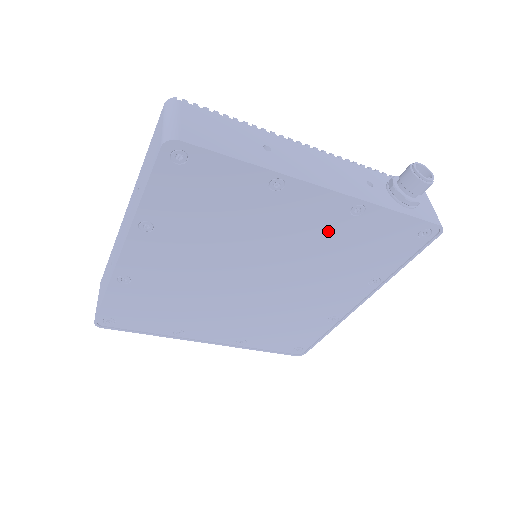
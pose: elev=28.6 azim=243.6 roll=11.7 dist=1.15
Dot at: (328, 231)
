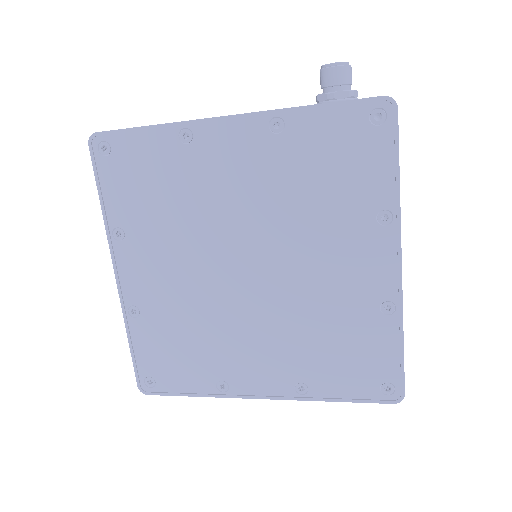
Dot at: (269, 166)
